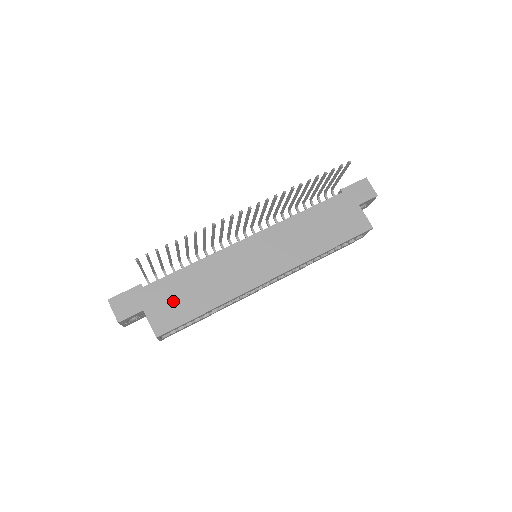
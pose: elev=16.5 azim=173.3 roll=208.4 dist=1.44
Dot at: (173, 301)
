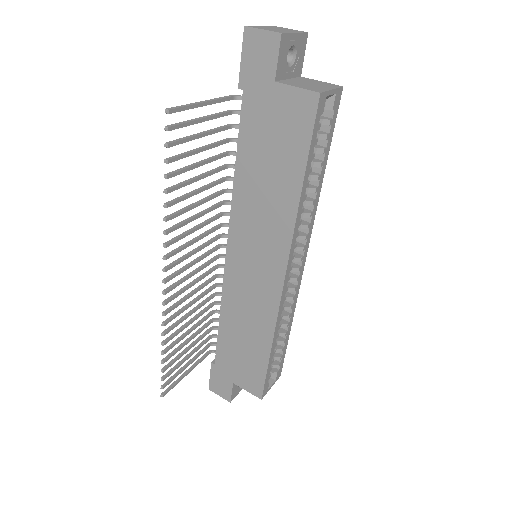
Dot at: (241, 362)
